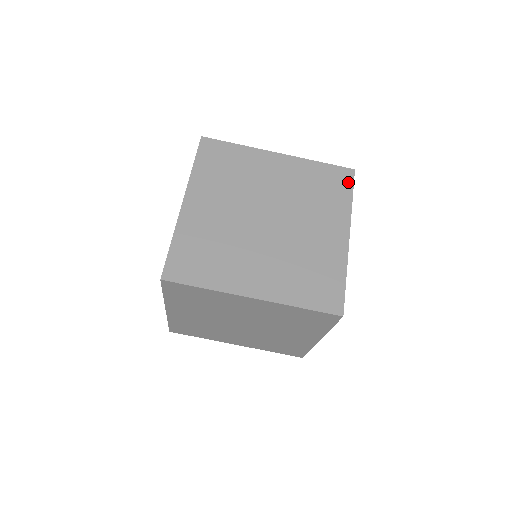
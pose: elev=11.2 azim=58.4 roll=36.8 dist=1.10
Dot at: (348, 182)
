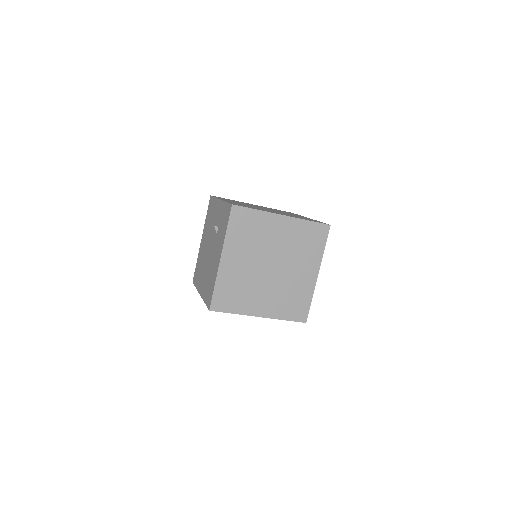
Dot at: (293, 213)
